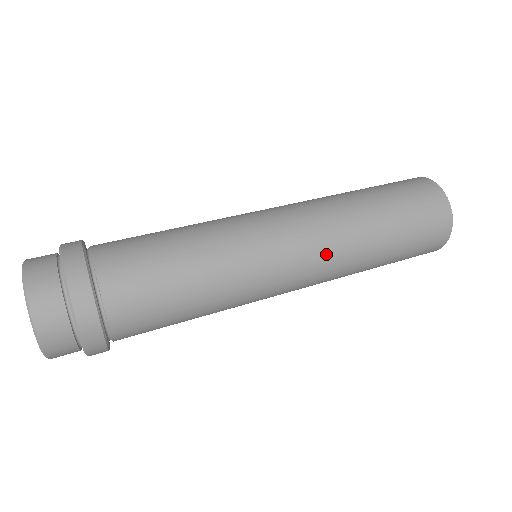
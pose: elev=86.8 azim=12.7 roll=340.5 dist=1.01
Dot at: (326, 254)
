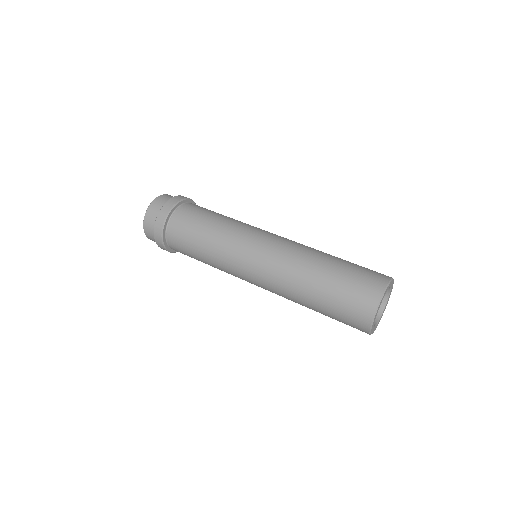
Dot at: (275, 268)
